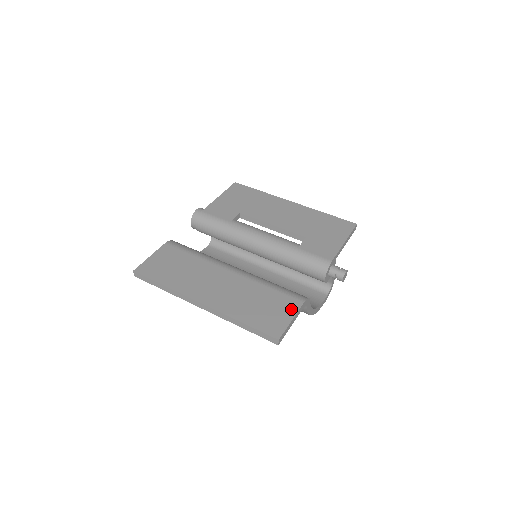
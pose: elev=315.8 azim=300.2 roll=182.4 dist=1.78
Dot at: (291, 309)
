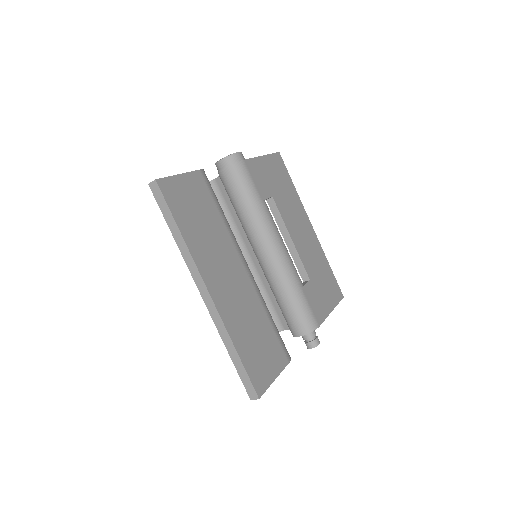
Dot at: (278, 364)
